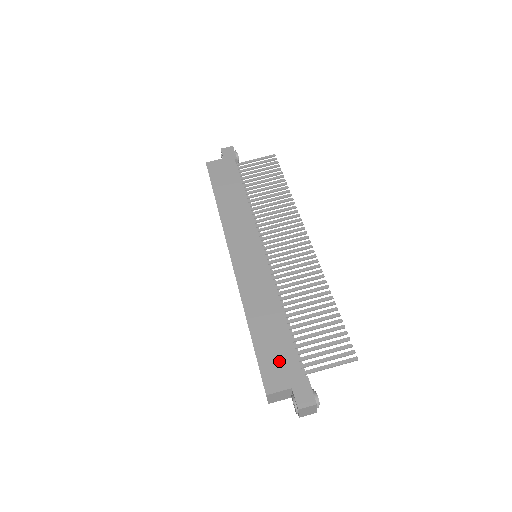
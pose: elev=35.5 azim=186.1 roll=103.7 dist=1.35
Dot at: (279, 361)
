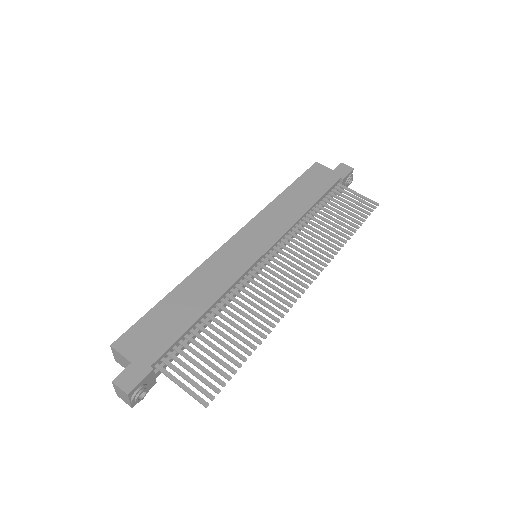
Dot at: (153, 335)
